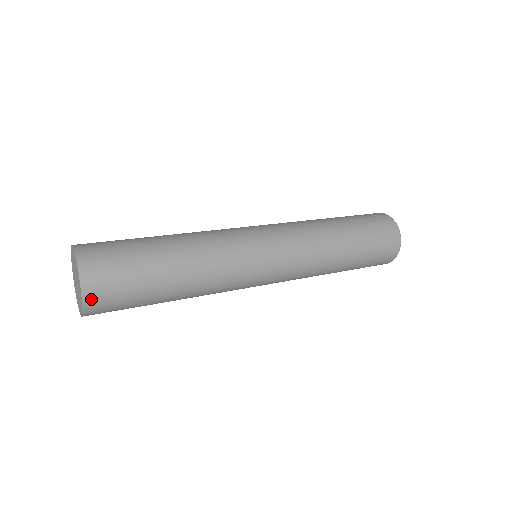
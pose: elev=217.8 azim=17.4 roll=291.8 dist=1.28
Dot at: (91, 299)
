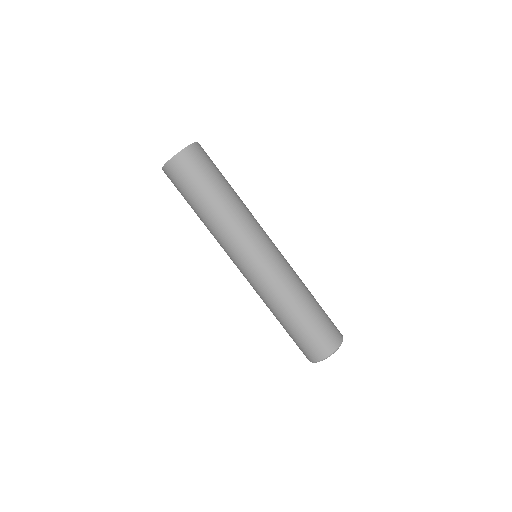
Dot at: (179, 159)
